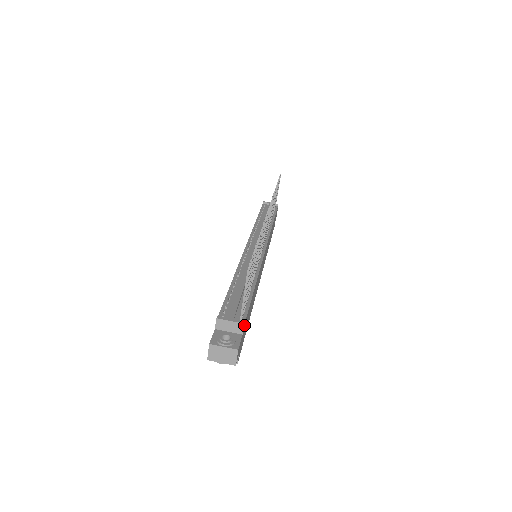
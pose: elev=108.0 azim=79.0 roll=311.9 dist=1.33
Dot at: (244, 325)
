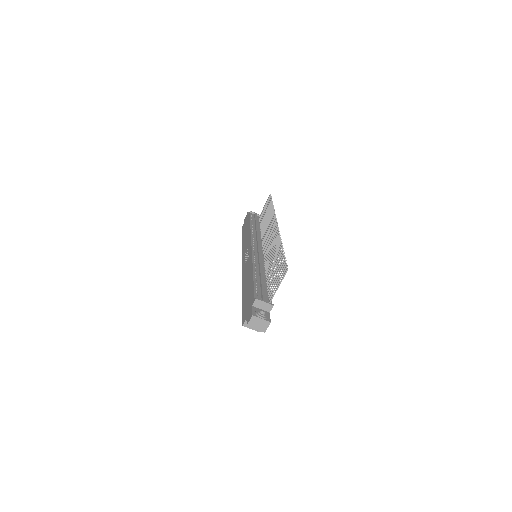
Dot at: (271, 306)
